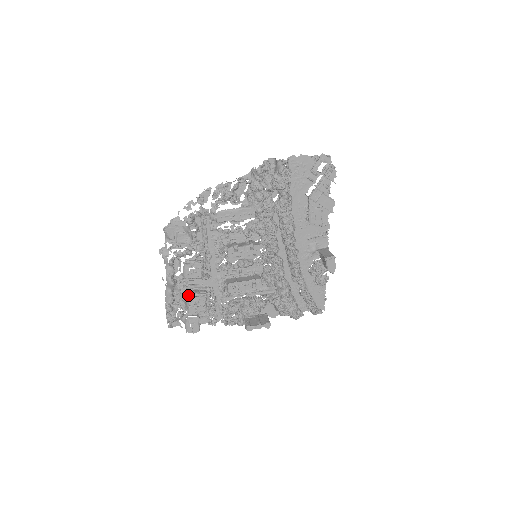
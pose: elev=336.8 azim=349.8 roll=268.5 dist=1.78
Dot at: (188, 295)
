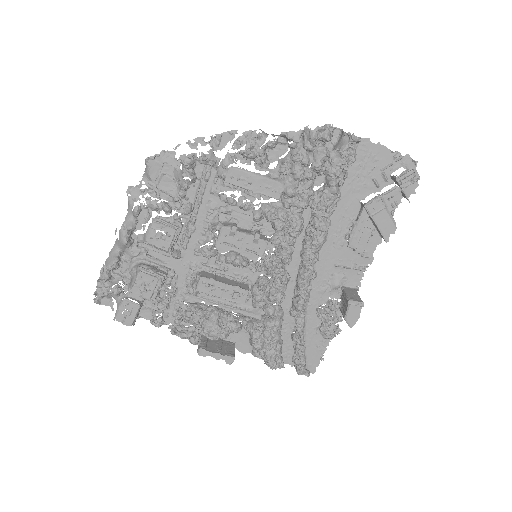
Dot at: (139, 268)
